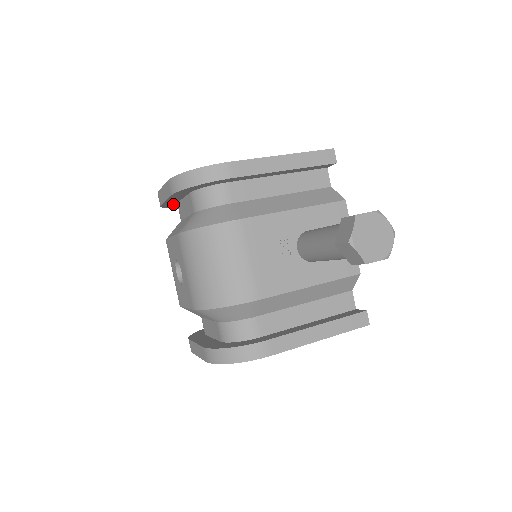
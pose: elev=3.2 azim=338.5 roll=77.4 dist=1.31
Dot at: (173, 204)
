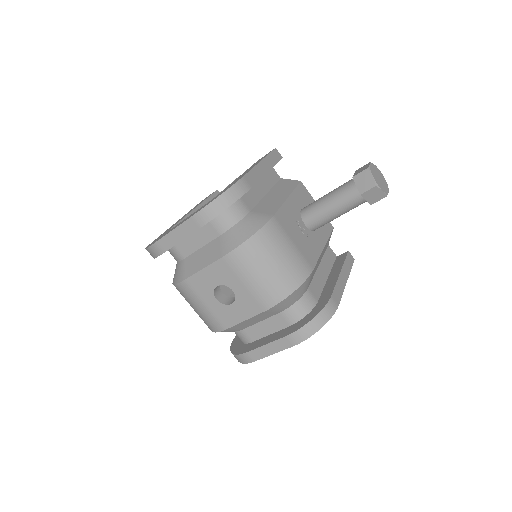
Dot at: occluded
